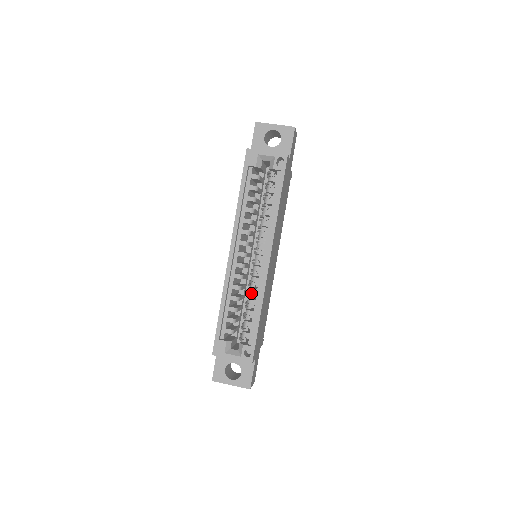
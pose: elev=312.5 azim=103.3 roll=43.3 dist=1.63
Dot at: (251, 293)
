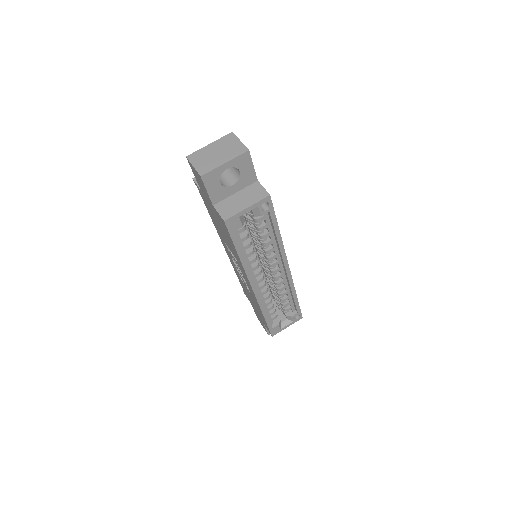
Dot at: (280, 290)
